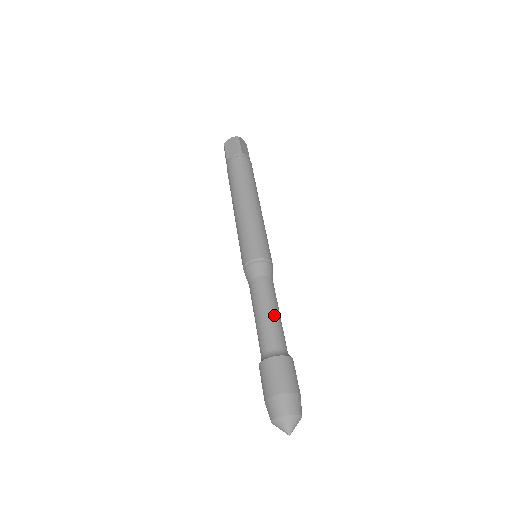
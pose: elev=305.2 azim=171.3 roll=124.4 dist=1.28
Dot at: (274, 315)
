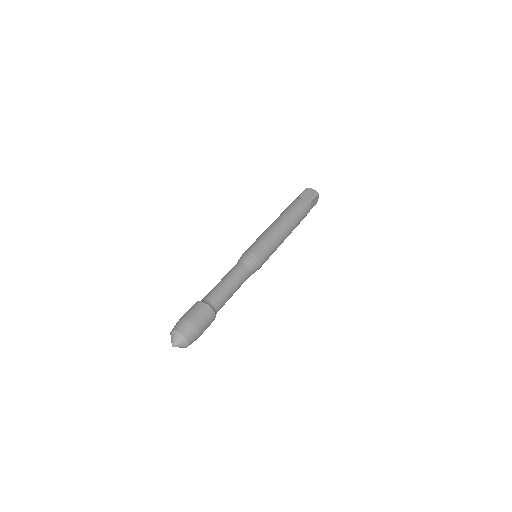
Dot at: (231, 290)
